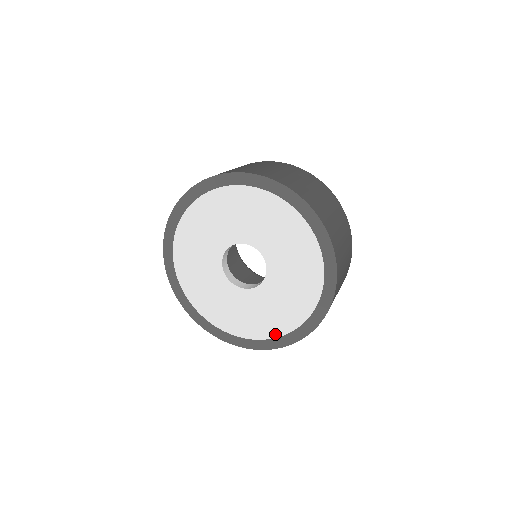
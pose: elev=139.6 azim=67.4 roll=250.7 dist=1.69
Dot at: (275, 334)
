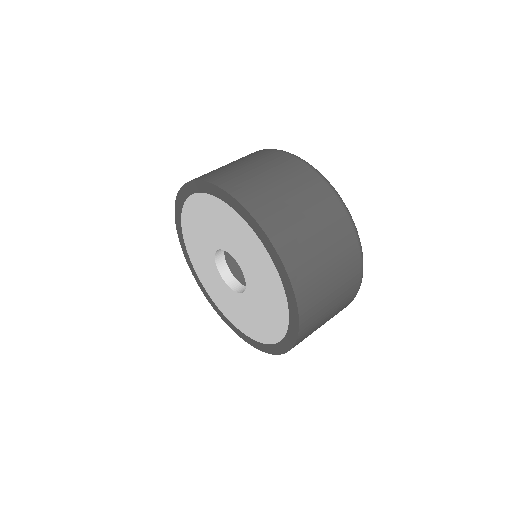
Dot at: (237, 326)
